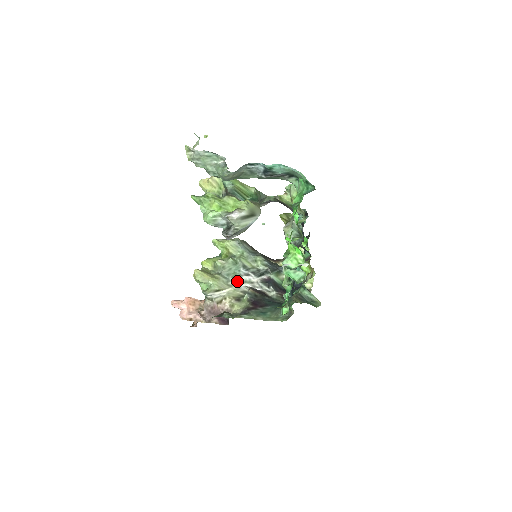
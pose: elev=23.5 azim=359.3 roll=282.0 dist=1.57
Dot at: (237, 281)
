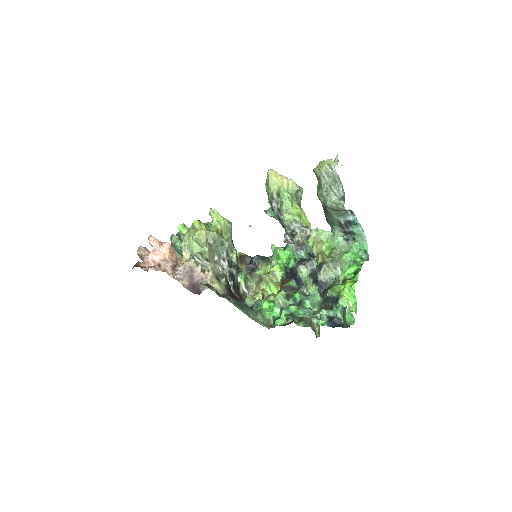
Dot at: (217, 260)
